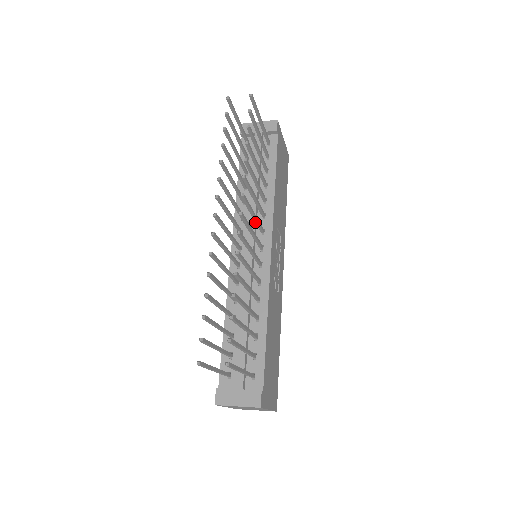
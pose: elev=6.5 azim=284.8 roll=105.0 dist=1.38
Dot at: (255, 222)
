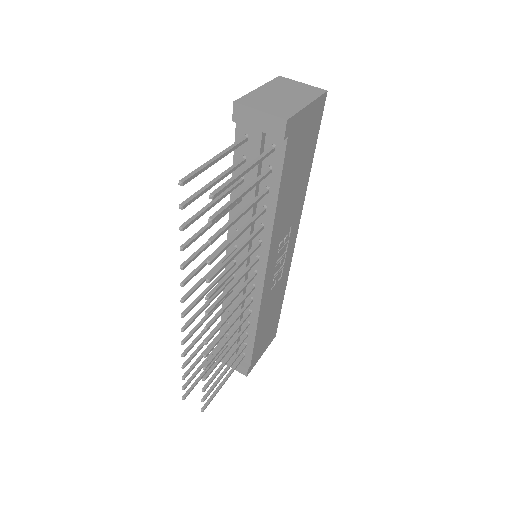
Dot at: (240, 275)
